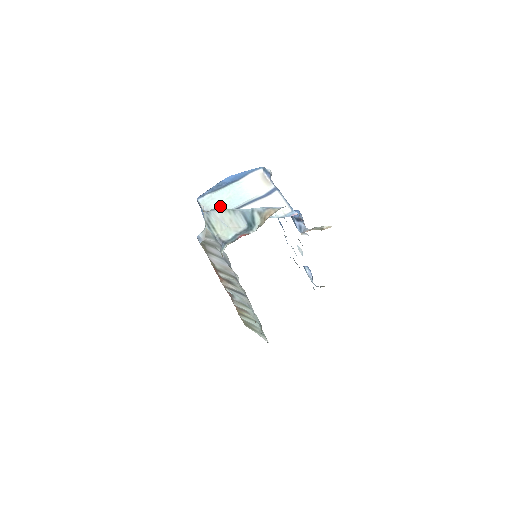
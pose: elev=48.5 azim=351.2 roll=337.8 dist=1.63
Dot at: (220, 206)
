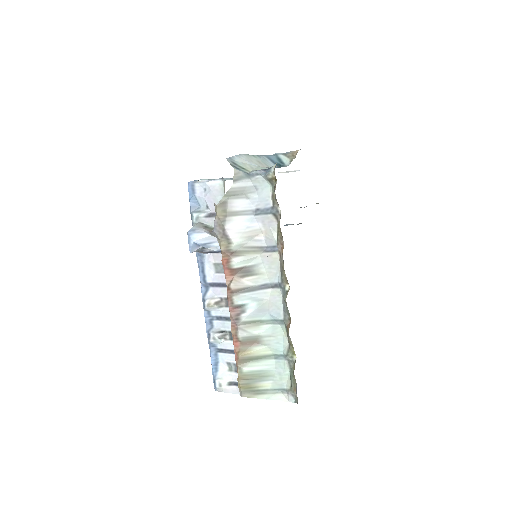
Dot at: occluded
